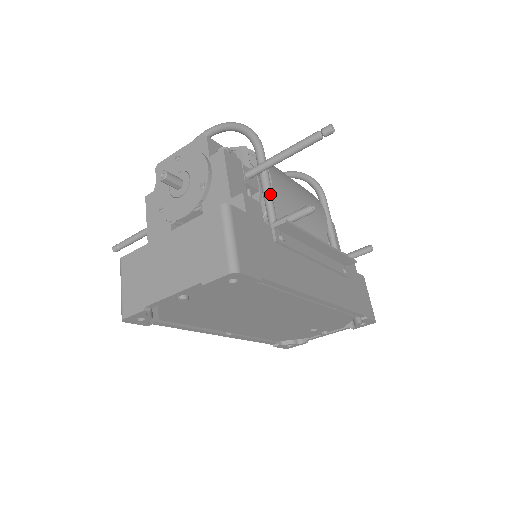
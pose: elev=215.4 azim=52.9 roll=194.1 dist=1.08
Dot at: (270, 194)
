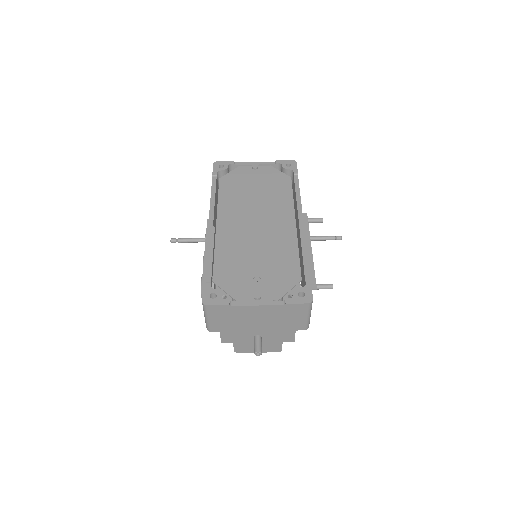
Dot at: occluded
